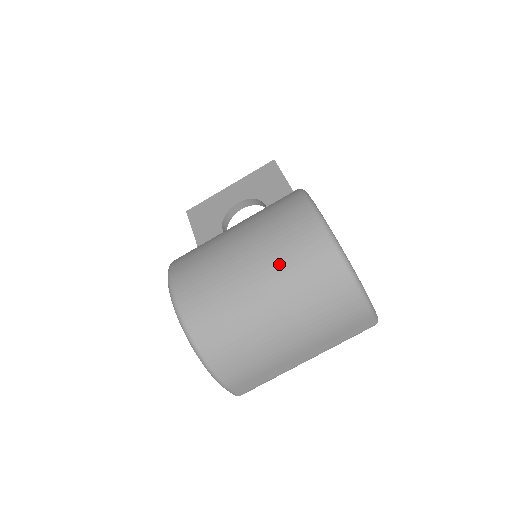
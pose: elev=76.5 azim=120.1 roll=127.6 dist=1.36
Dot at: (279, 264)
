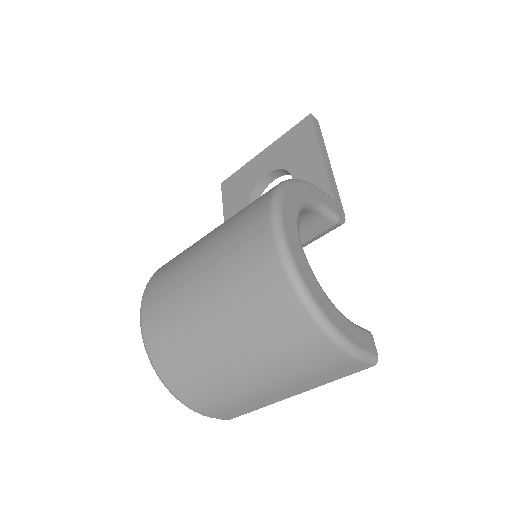
Dot at: (231, 296)
